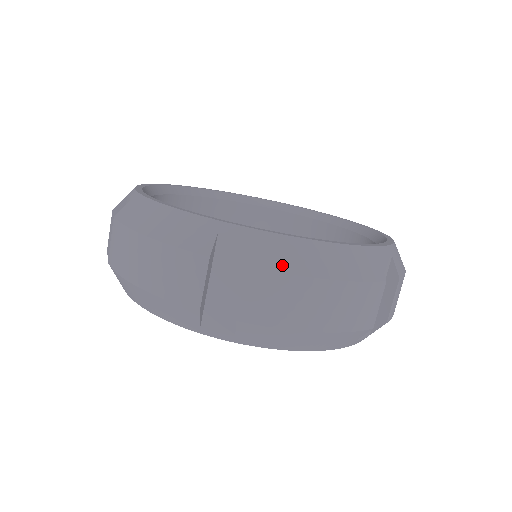
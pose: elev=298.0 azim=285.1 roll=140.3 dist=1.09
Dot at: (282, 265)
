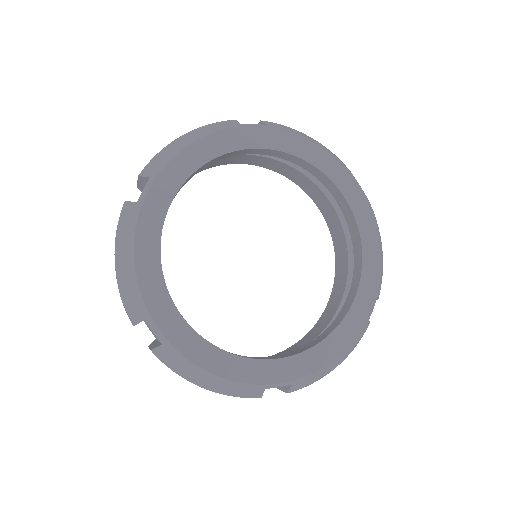
Dot at: occluded
